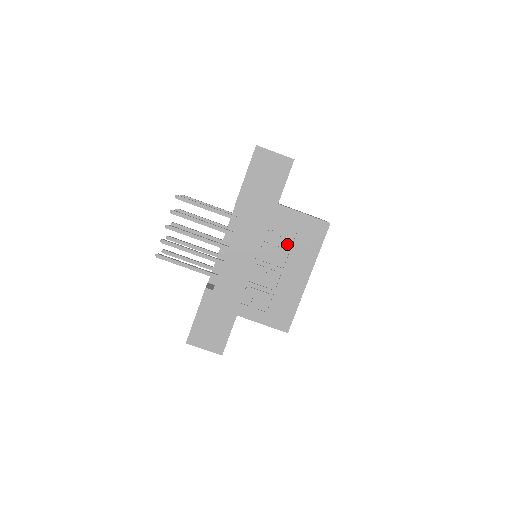
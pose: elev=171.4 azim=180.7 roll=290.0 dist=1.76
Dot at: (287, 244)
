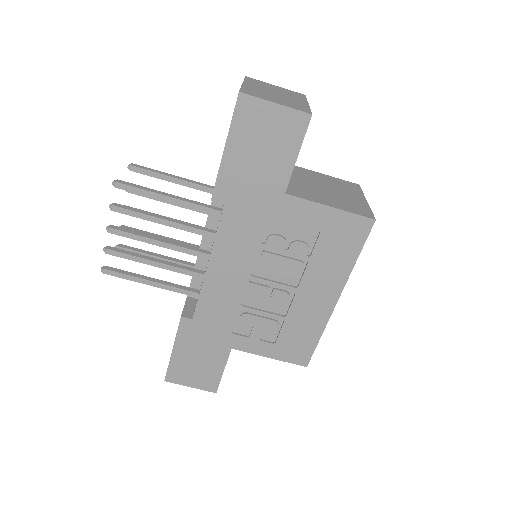
Dot at: (302, 254)
